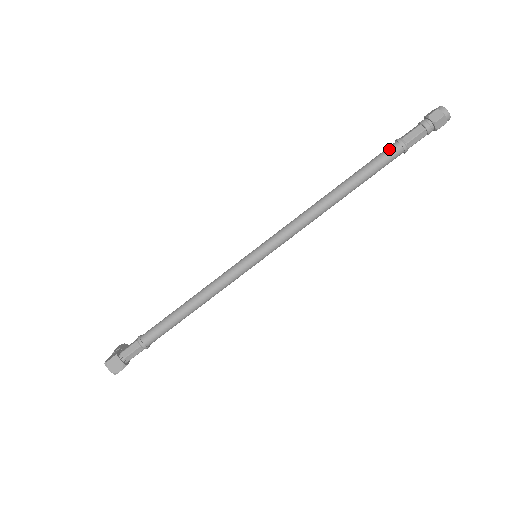
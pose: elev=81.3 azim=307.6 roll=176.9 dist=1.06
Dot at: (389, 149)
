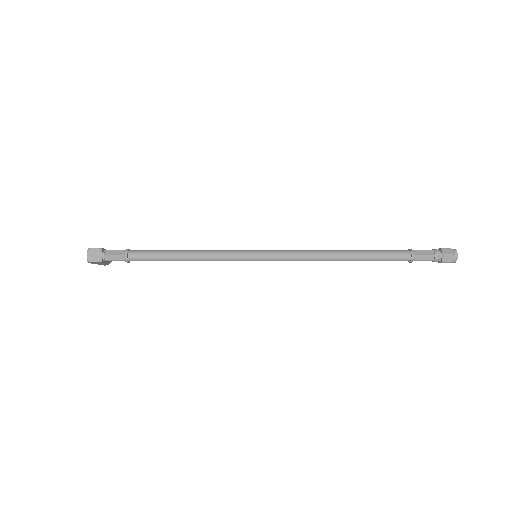
Dot at: (401, 251)
